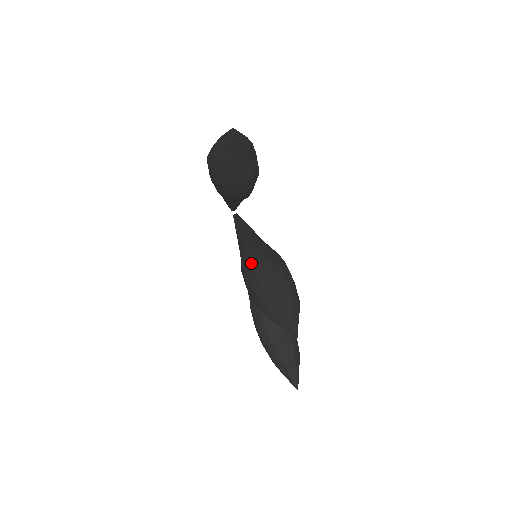
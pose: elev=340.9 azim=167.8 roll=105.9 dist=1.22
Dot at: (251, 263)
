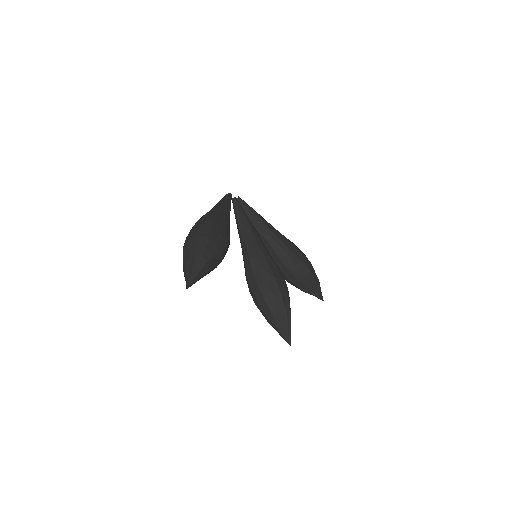
Dot at: (250, 284)
